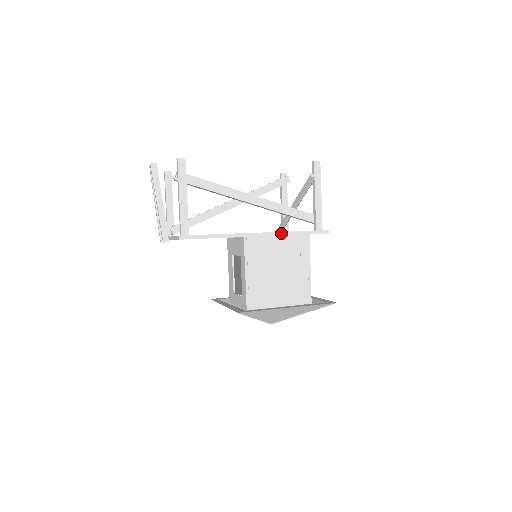
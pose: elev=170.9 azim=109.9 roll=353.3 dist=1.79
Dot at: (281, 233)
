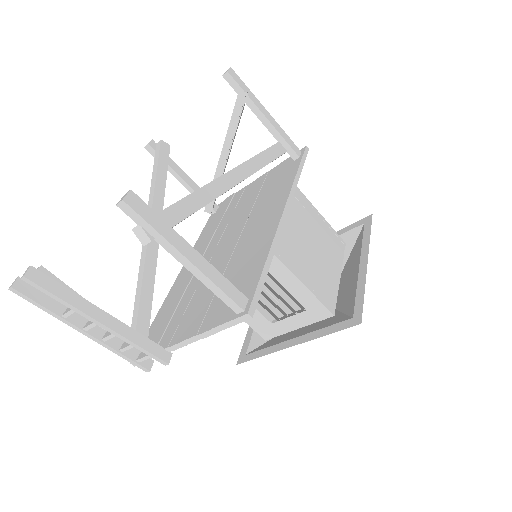
Dot at: (292, 189)
